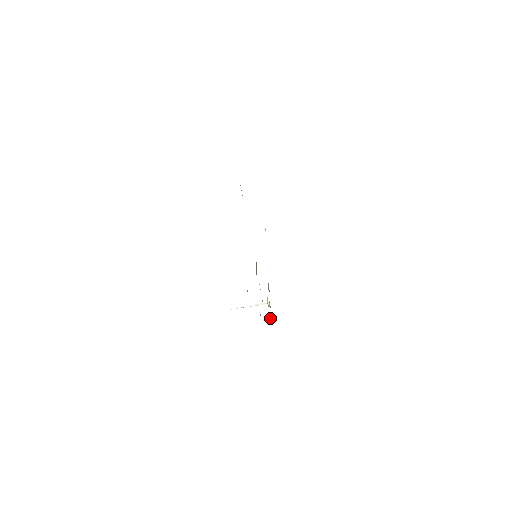
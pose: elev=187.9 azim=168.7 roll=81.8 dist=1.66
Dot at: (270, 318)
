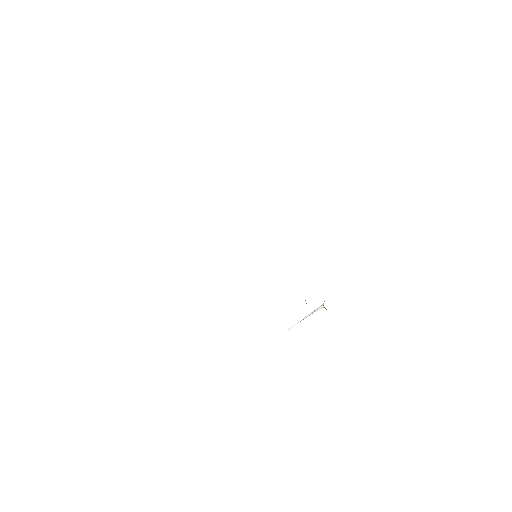
Dot at: occluded
